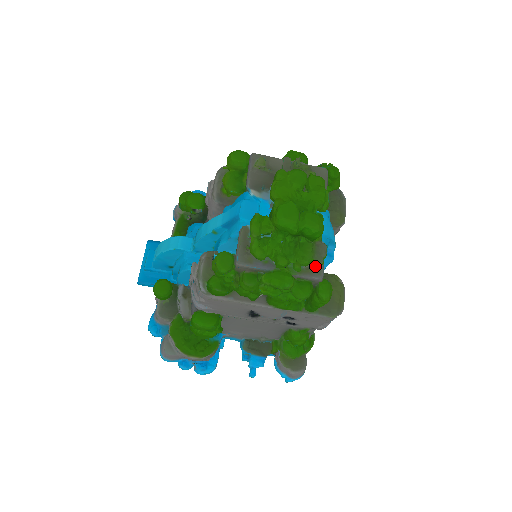
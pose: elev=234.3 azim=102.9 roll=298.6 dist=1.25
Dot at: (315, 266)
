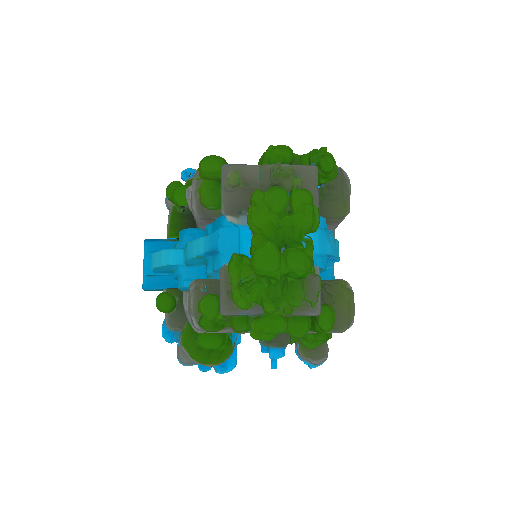
Dot at: occluded
